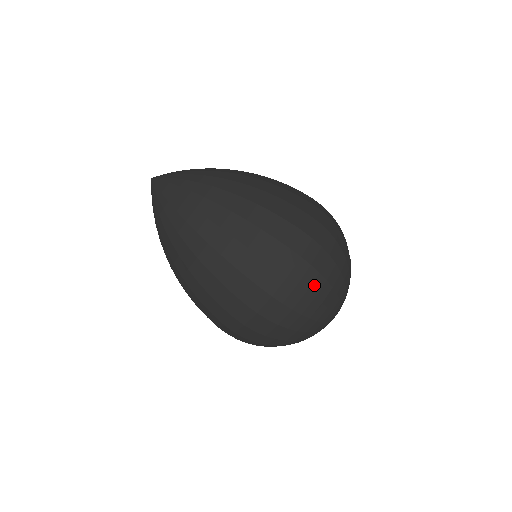
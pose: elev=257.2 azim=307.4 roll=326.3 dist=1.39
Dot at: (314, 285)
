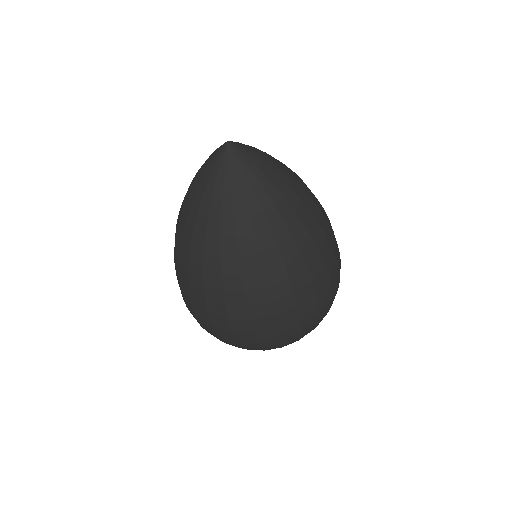
Dot at: (308, 332)
